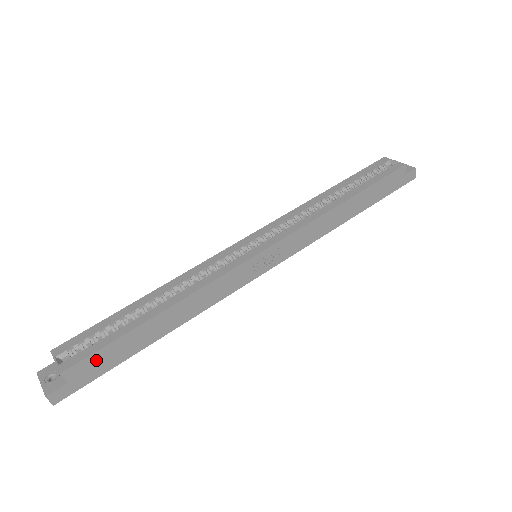
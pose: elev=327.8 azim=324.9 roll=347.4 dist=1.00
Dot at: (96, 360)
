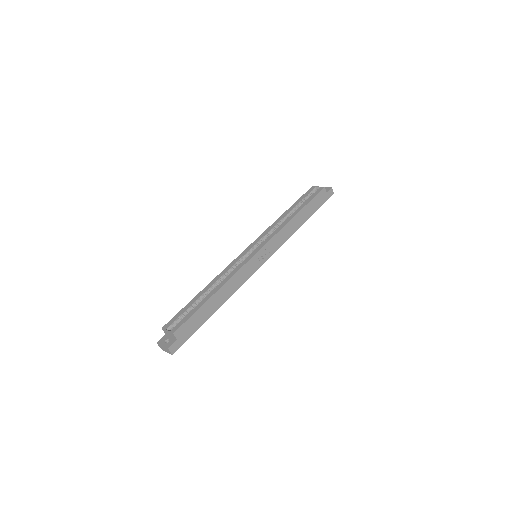
Dot at: (188, 325)
